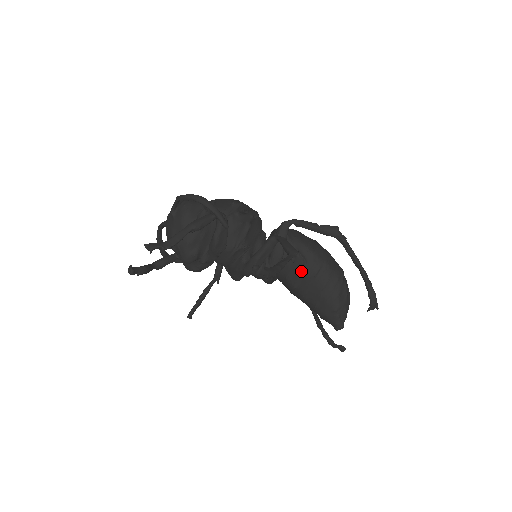
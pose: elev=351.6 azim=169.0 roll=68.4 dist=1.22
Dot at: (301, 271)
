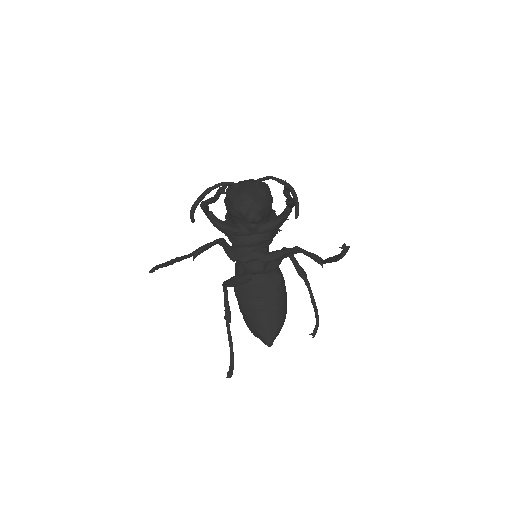
Dot at: (275, 287)
